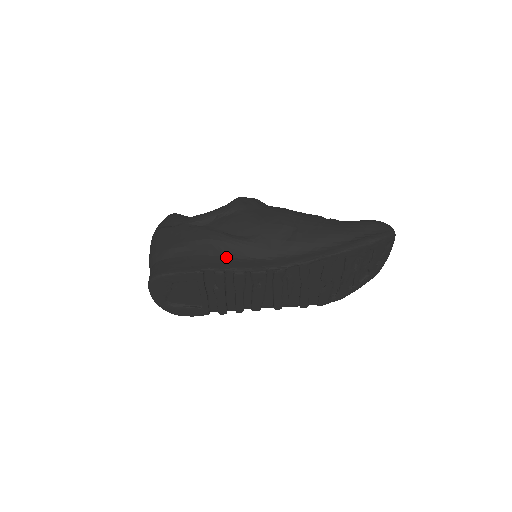
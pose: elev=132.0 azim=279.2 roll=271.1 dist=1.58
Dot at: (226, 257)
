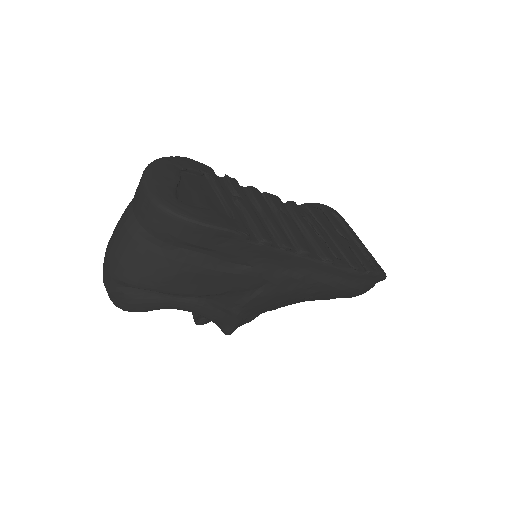
Dot at: occluded
